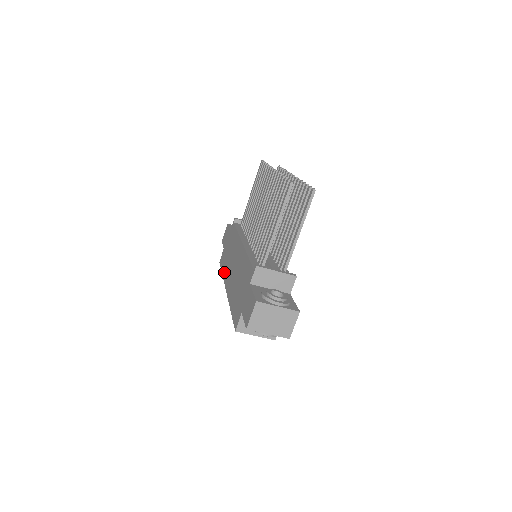
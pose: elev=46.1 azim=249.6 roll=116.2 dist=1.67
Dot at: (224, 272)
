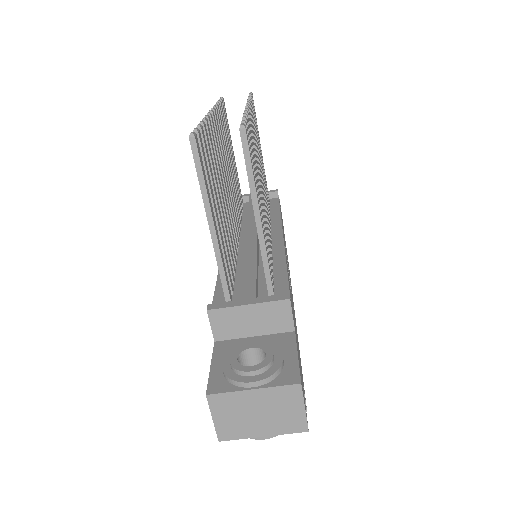
Dot at: occluded
